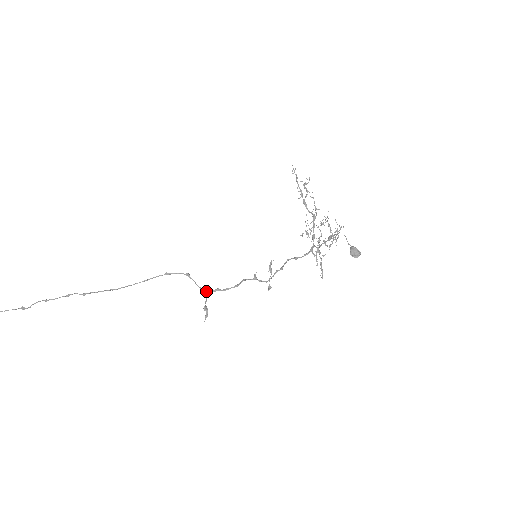
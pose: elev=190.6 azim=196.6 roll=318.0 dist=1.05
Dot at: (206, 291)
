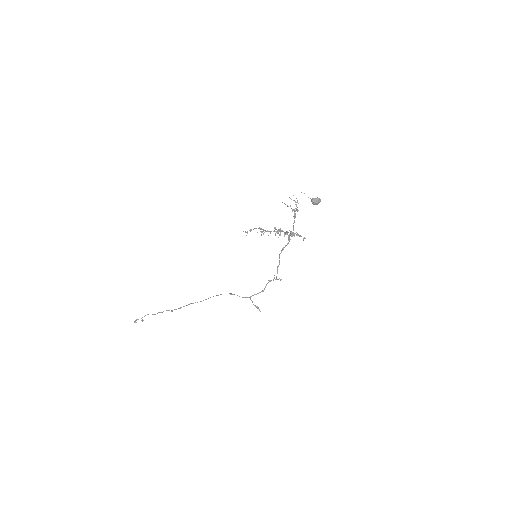
Dot at: occluded
